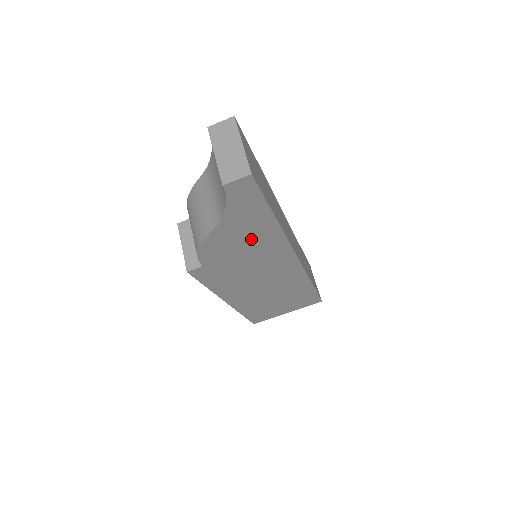
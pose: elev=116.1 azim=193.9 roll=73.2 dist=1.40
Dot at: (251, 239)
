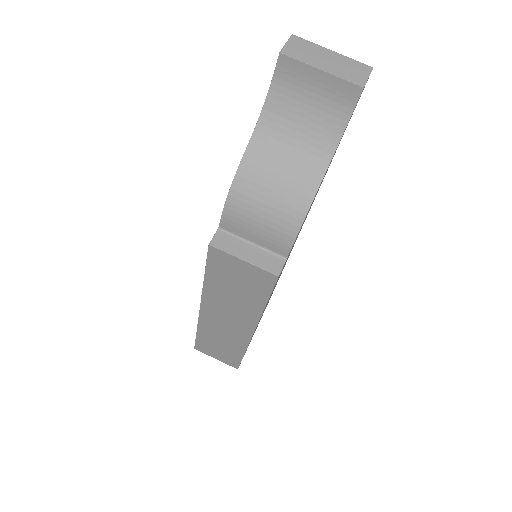
Dot at: occluded
